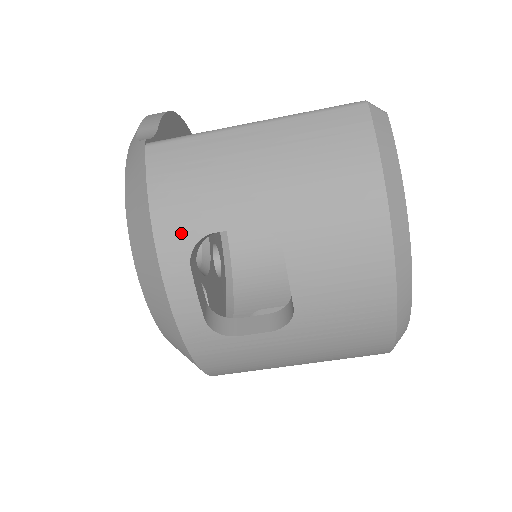
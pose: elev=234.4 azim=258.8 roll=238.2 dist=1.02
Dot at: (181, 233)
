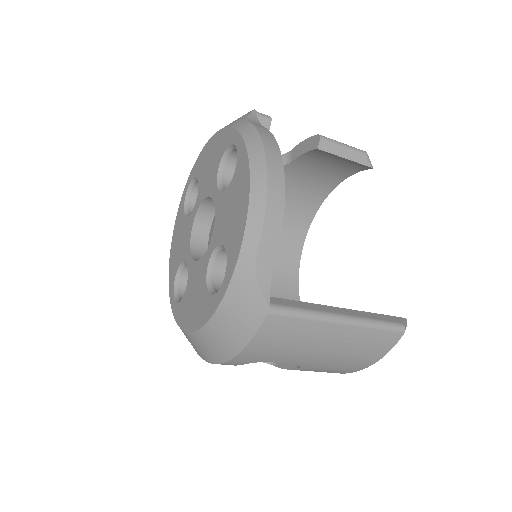
Dot at: (252, 359)
